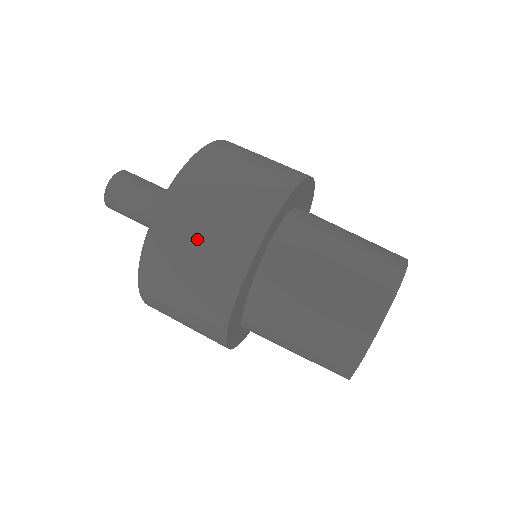
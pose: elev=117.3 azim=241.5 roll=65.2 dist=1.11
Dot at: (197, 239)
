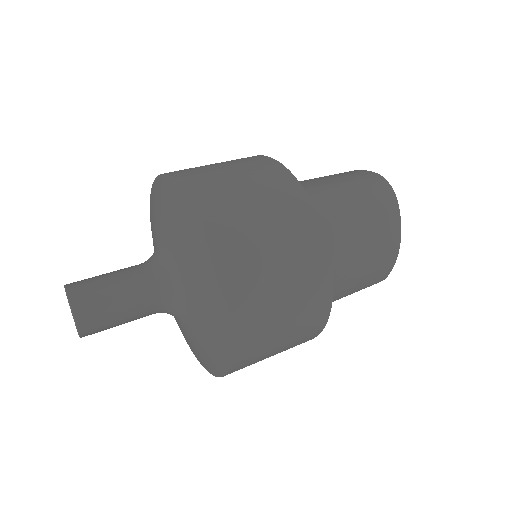
Dot at: (276, 268)
